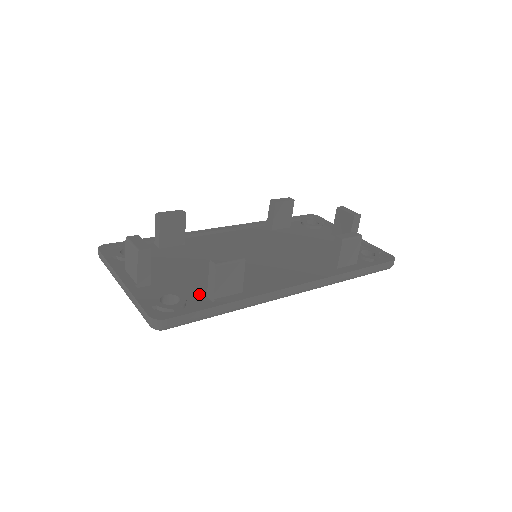
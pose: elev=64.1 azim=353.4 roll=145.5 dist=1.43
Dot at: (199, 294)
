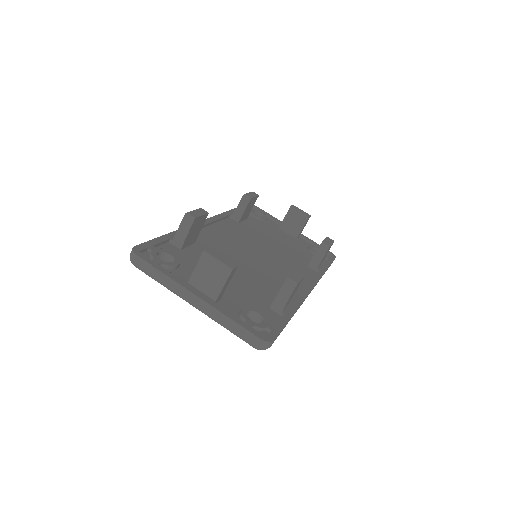
Dot at: (262, 306)
